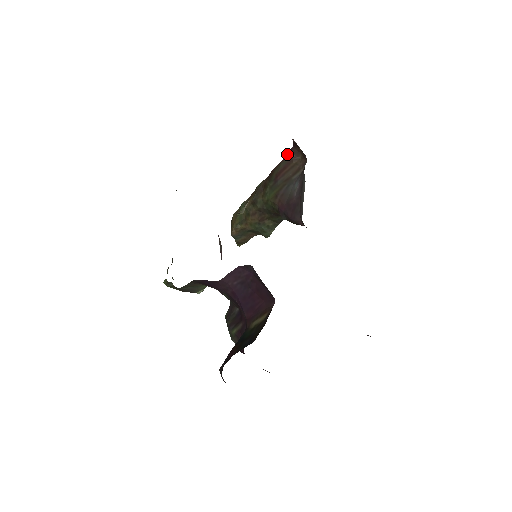
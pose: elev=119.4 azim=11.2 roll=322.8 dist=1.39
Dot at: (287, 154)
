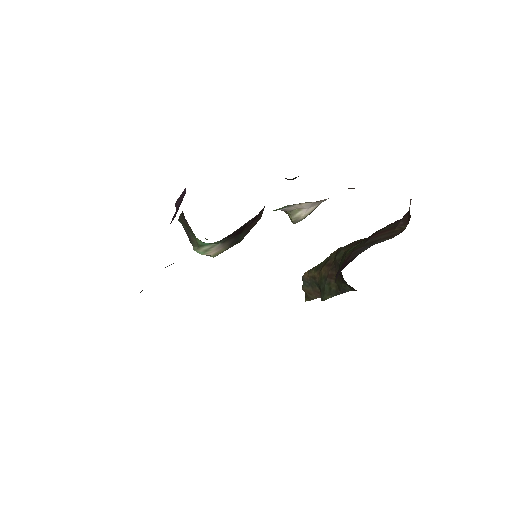
Dot at: occluded
